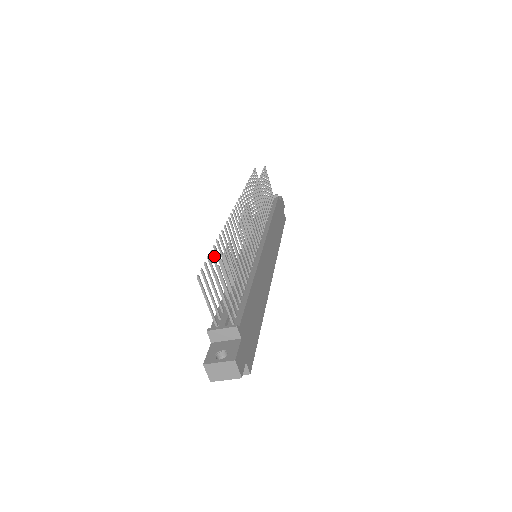
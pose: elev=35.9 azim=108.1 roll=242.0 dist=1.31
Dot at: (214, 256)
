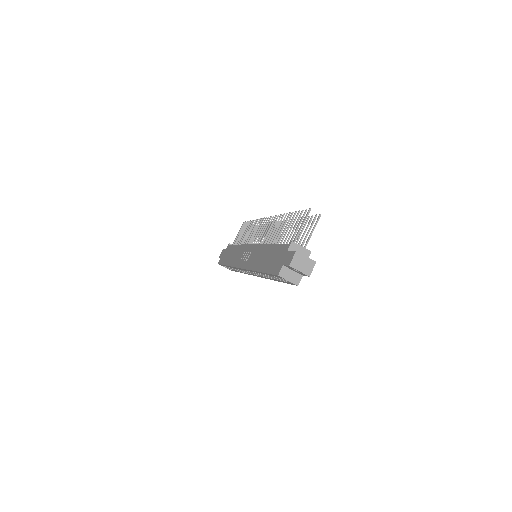
Dot at: occluded
